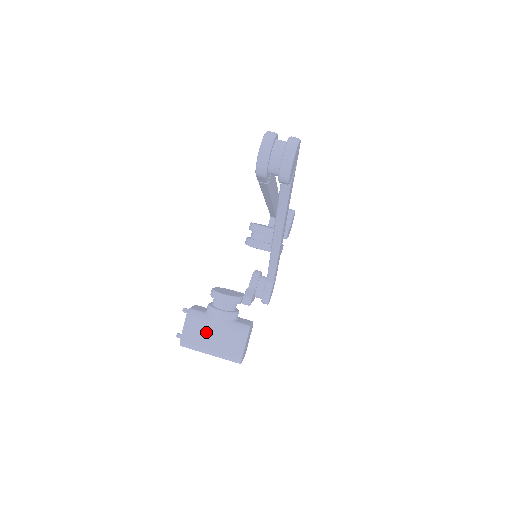
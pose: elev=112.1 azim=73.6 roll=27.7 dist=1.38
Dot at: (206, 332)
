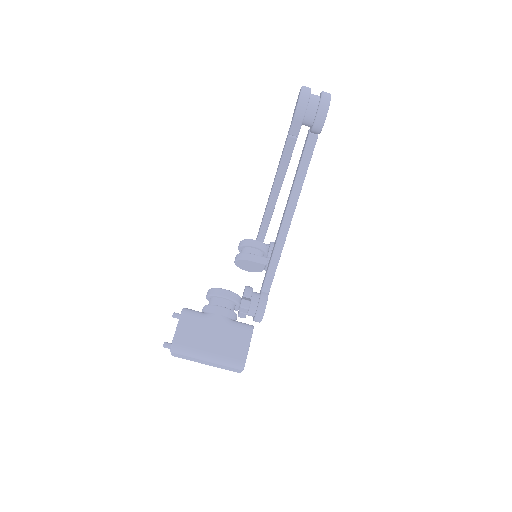
Dot at: (204, 330)
